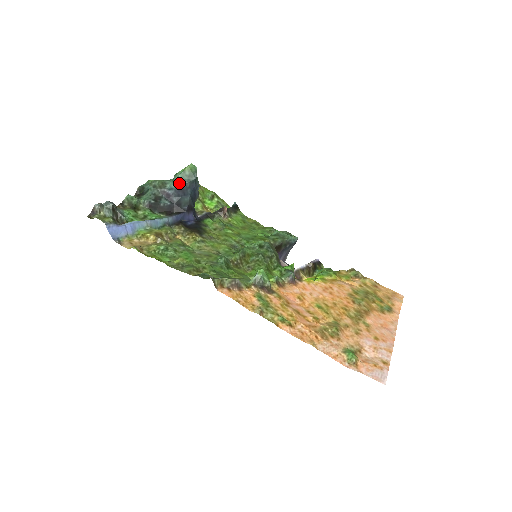
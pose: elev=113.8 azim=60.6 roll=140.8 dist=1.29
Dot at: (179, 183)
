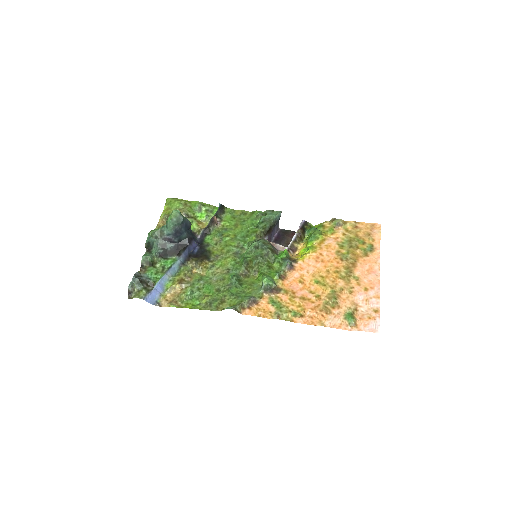
Dot at: (173, 229)
